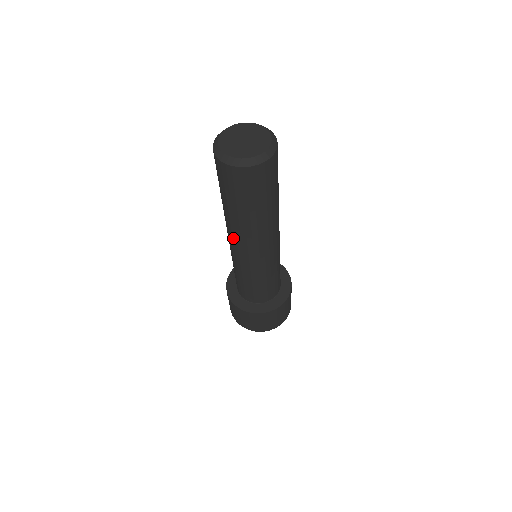
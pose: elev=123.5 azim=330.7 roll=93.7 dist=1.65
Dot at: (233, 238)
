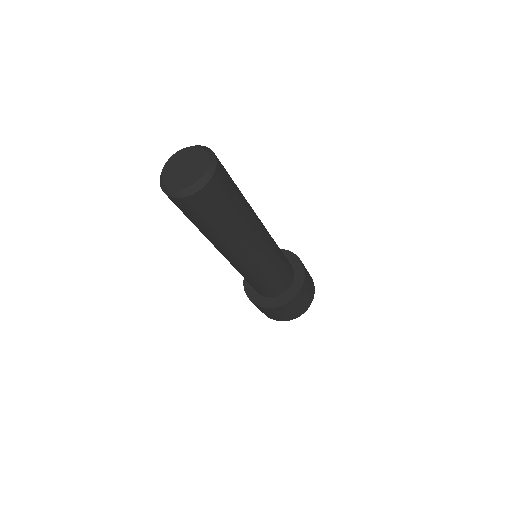
Dot at: (241, 252)
